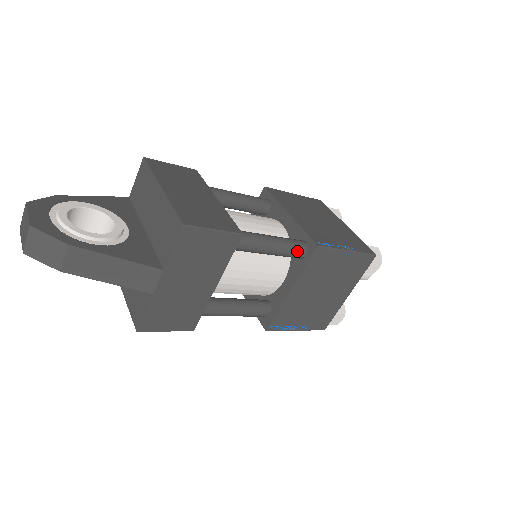
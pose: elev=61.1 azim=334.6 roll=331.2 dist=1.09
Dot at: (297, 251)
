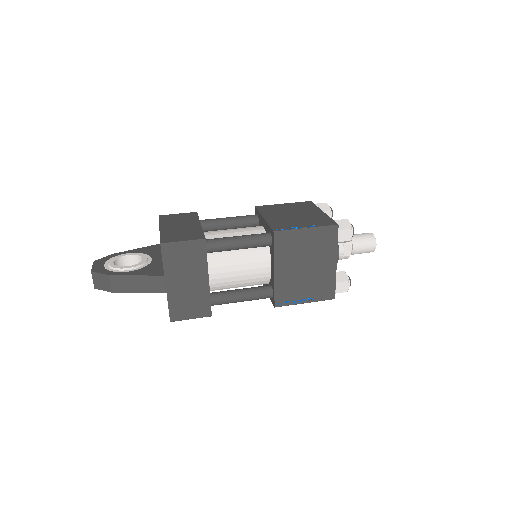
Dot at: (263, 240)
